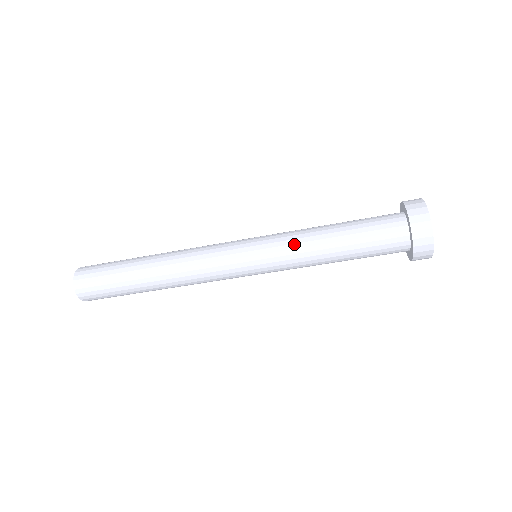
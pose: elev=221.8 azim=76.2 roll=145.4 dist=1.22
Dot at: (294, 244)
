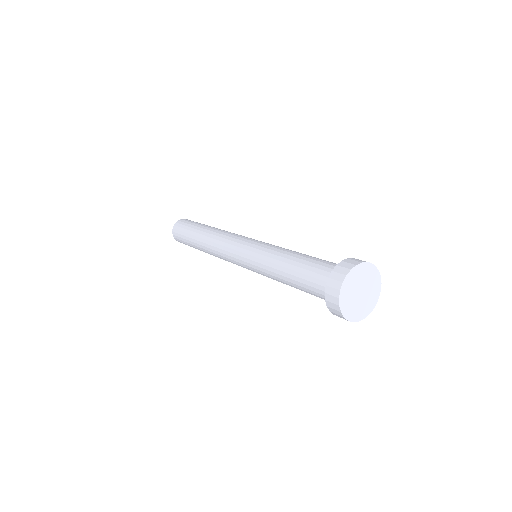
Dot at: (266, 256)
